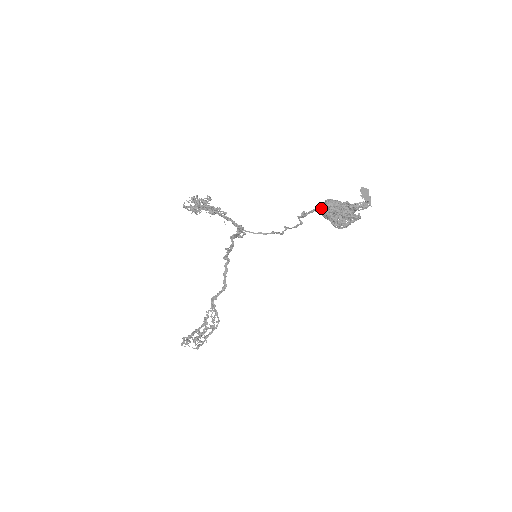
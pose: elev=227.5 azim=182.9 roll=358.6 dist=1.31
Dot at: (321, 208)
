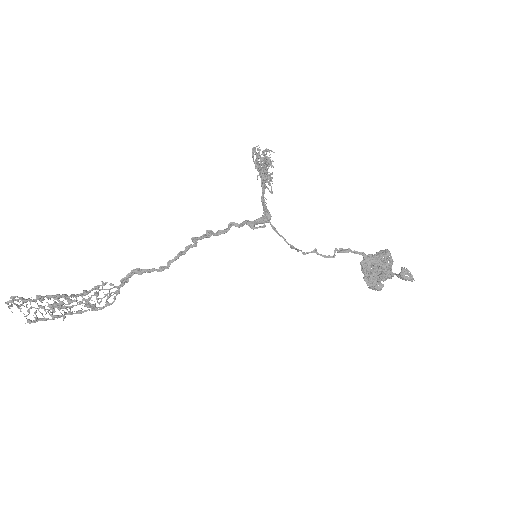
Dot at: (367, 255)
